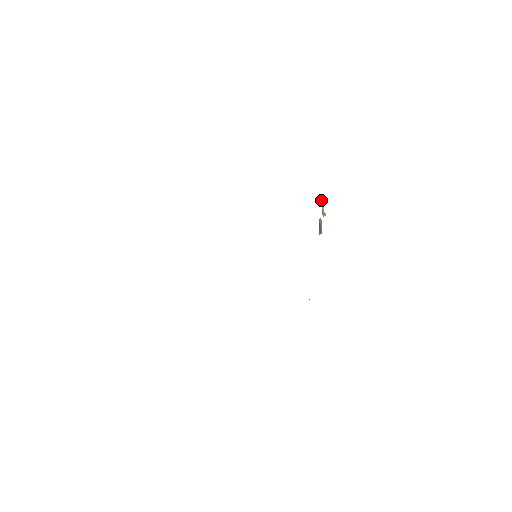
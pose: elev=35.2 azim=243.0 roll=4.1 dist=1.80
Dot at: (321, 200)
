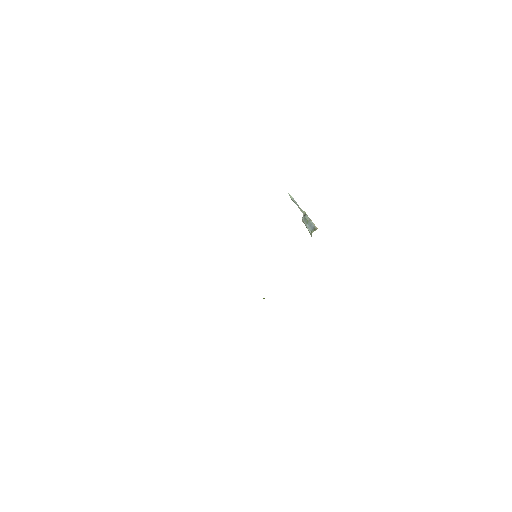
Dot at: (292, 198)
